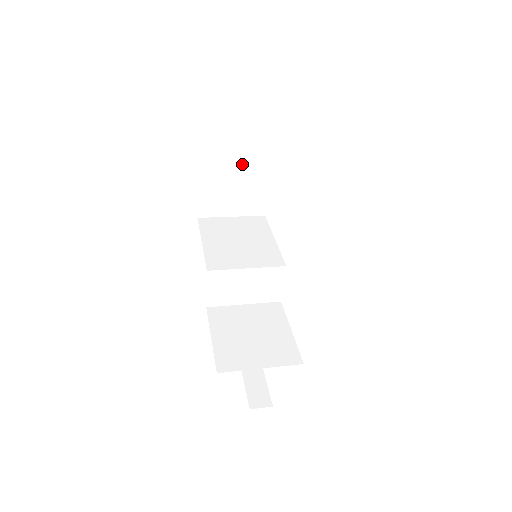
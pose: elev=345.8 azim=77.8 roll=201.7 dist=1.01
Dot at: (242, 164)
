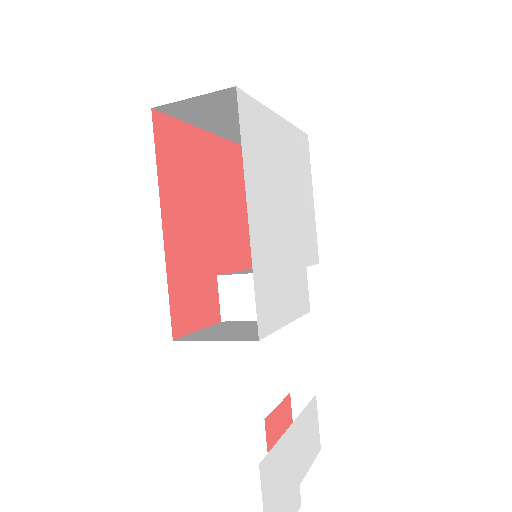
Dot at: occluded
